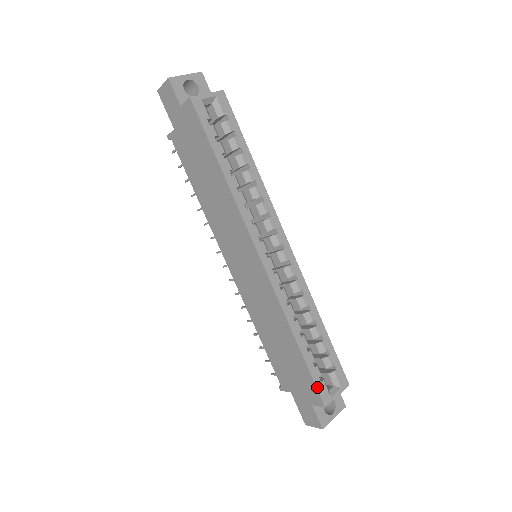
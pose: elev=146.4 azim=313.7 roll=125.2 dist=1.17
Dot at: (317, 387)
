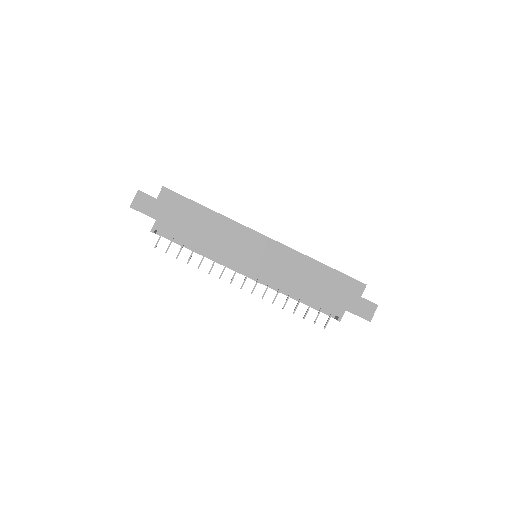
Dot at: (353, 278)
